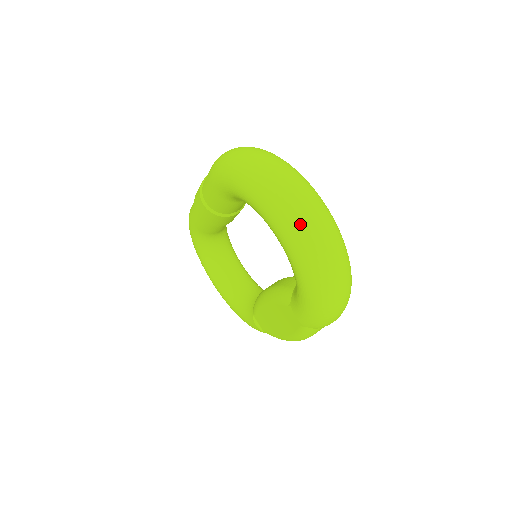
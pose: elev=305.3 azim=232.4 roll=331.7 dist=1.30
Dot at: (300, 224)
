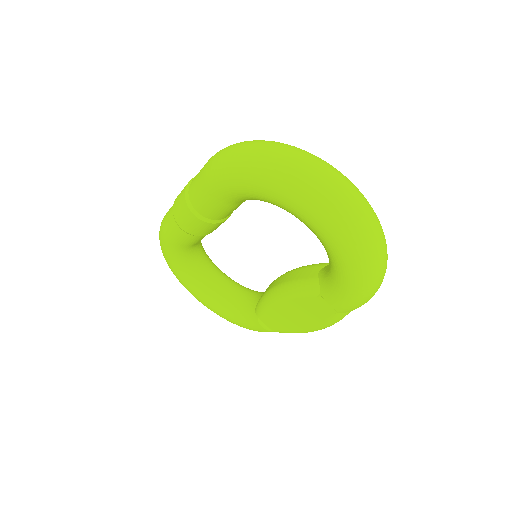
Dot at: (342, 209)
